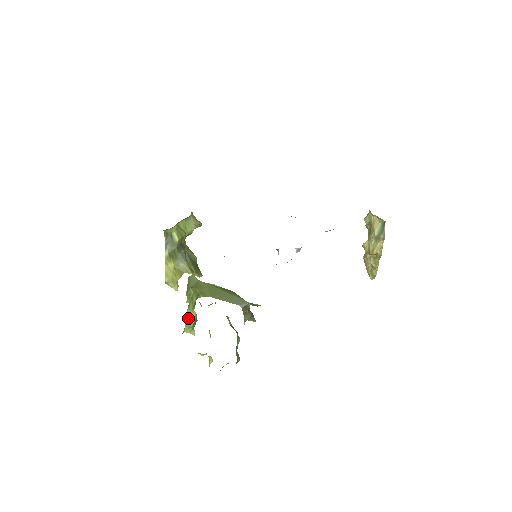
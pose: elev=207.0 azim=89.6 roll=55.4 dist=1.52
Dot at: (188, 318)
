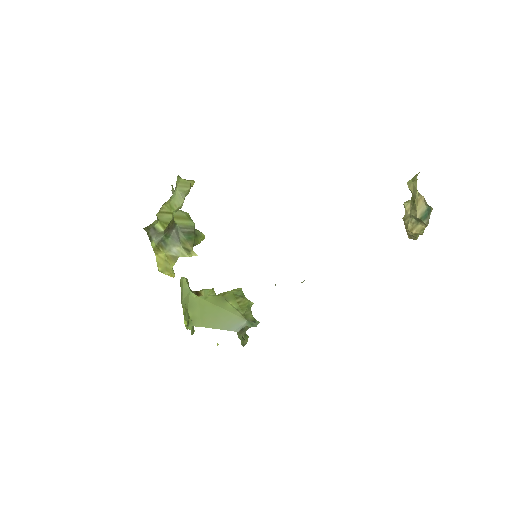
Dot at: (186, 323)
